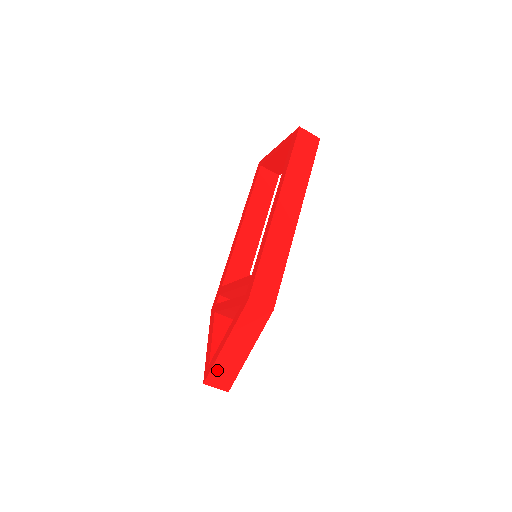
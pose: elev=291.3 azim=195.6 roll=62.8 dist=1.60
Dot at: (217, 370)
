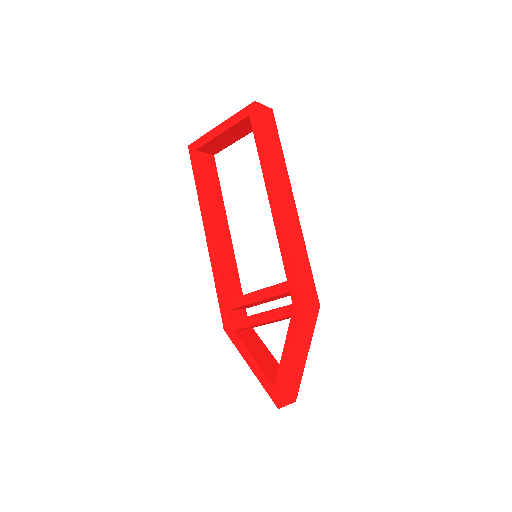
Dot at: (287, 389)
